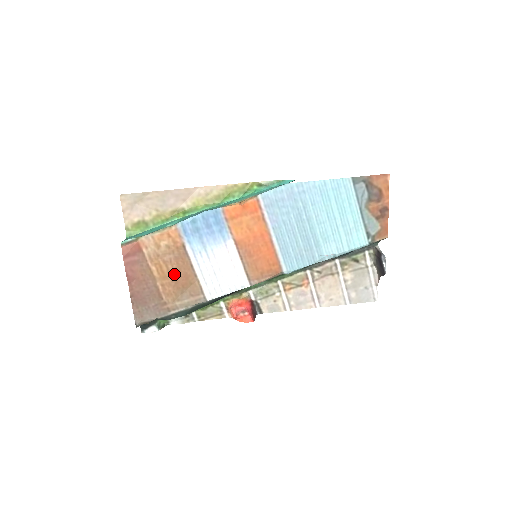
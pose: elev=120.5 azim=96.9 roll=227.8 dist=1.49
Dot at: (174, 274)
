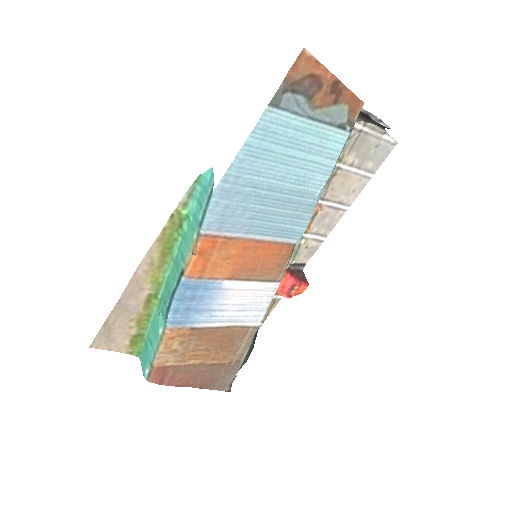
Dot at: (211, 346)
